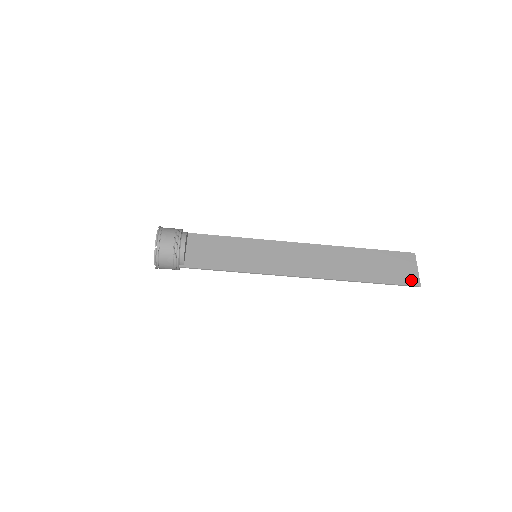
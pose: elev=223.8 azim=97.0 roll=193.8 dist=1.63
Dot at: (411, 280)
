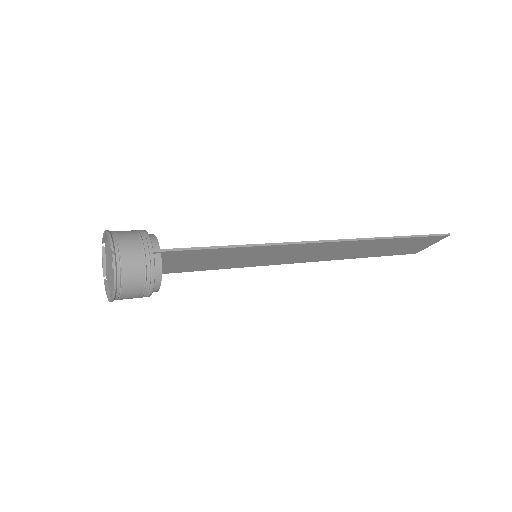
Dot at: (413, 252)
